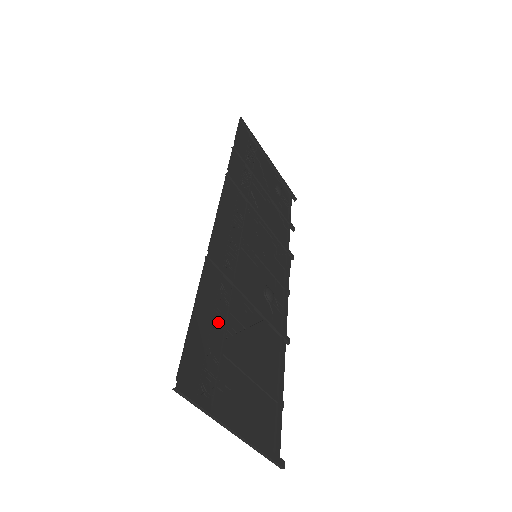
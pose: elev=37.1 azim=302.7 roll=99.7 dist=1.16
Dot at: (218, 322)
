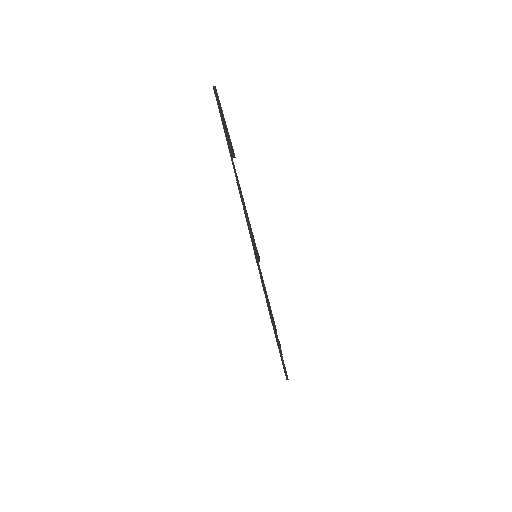
Dot at: occluded
